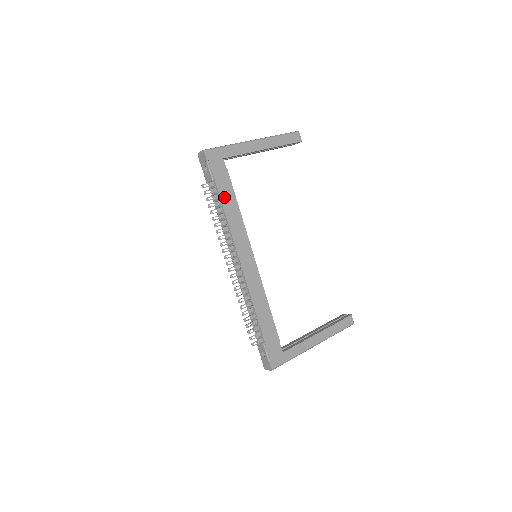
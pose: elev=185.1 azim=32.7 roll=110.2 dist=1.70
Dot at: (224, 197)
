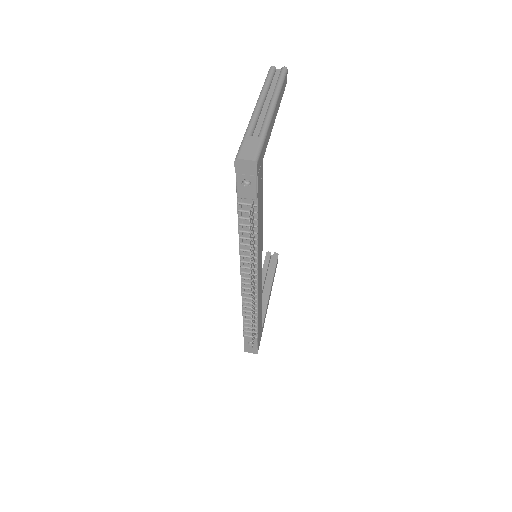
Dot at: (259, 214)
